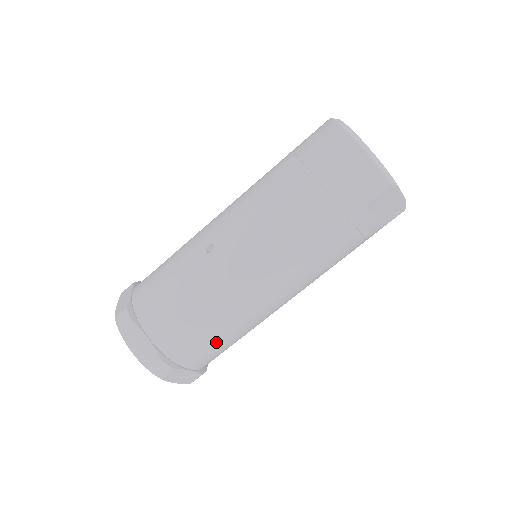
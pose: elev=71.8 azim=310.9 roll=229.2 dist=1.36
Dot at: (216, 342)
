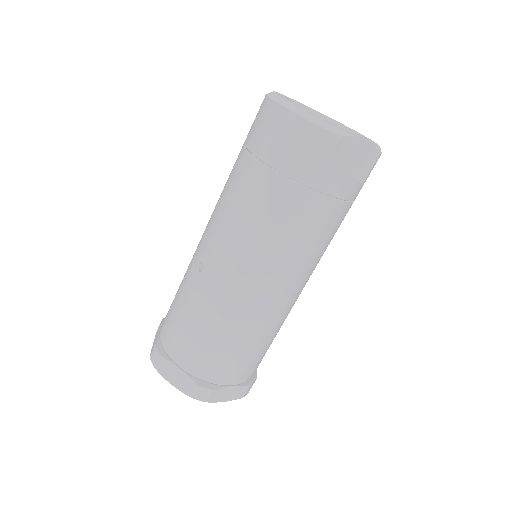
Dot at: (243, 353)
